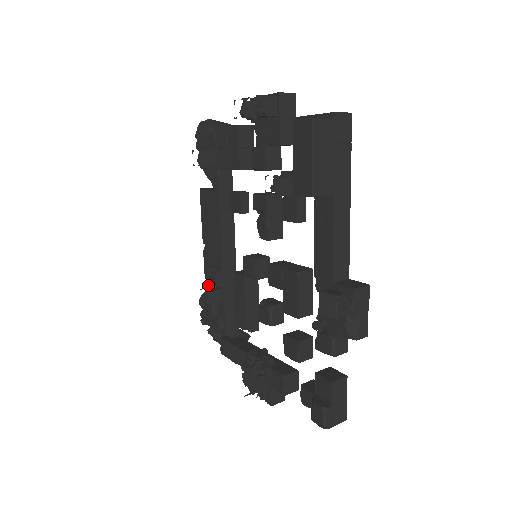
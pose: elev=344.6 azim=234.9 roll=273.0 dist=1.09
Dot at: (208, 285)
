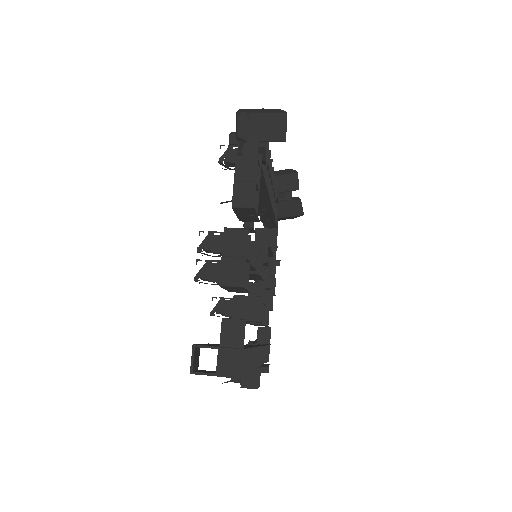
Dot at: occluded
